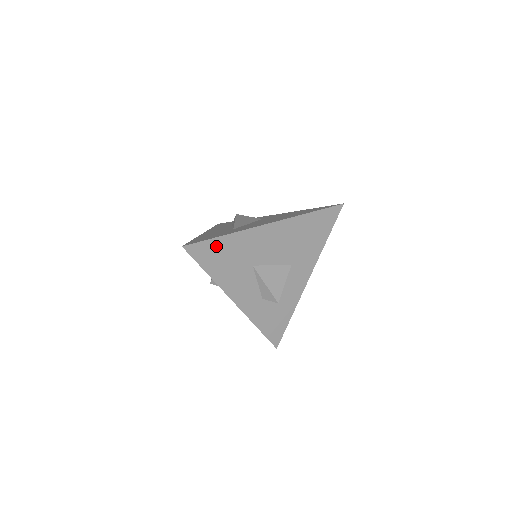
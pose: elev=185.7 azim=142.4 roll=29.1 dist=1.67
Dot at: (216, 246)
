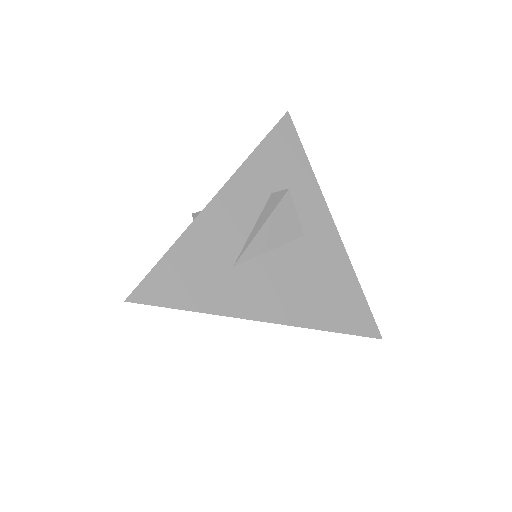
Dot at: occluded
